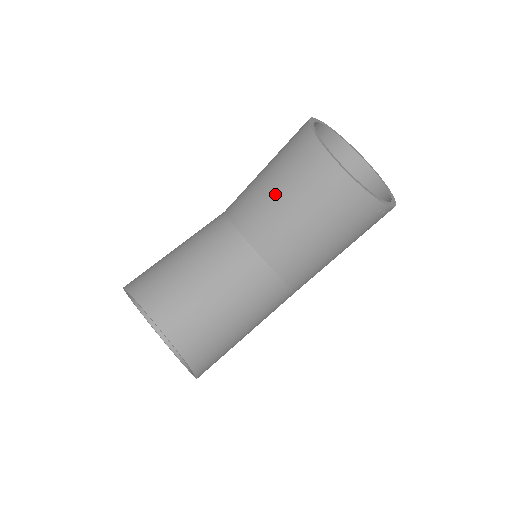
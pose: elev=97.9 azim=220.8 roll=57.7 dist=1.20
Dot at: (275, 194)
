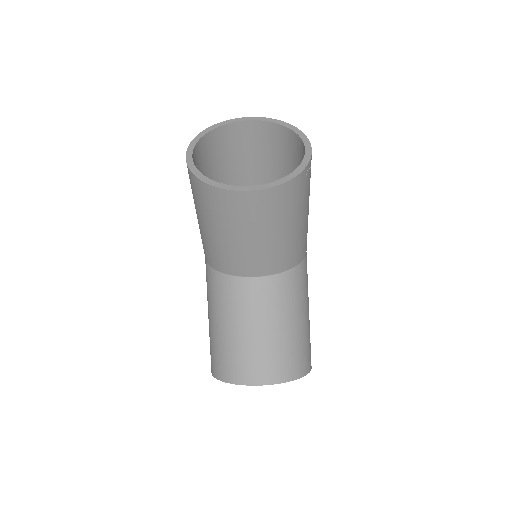
Dot at: (229, 240)
